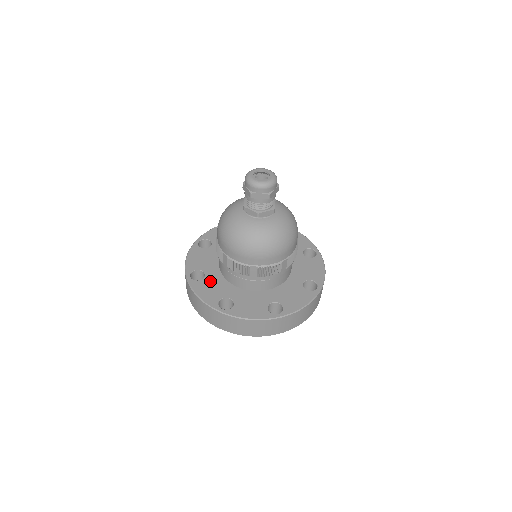
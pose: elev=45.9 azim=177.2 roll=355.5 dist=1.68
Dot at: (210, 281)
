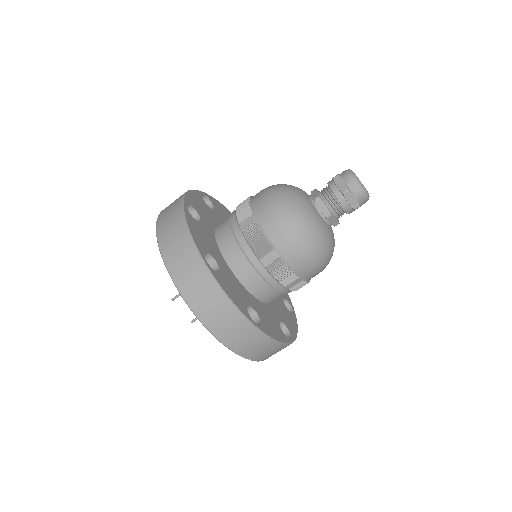
Dot at: (208, 210)
